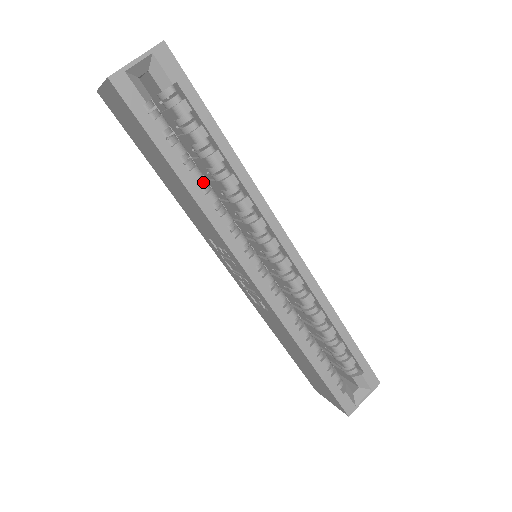
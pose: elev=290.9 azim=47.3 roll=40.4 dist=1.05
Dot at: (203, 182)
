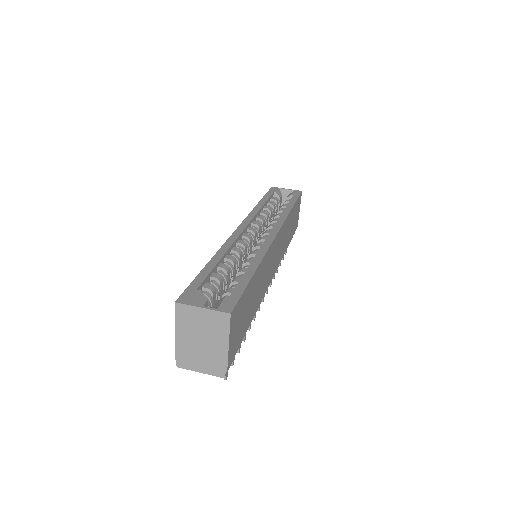
Dot at: (267, 212)
